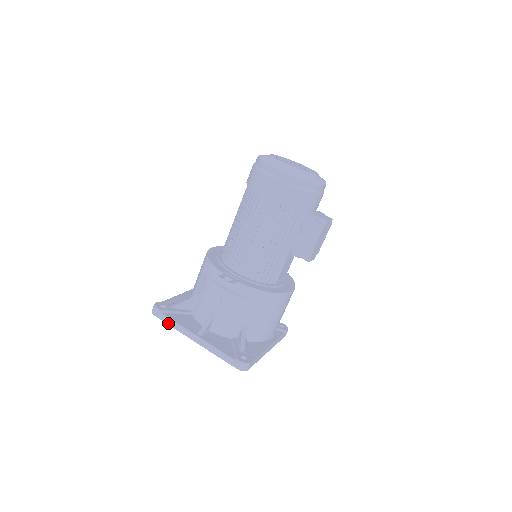
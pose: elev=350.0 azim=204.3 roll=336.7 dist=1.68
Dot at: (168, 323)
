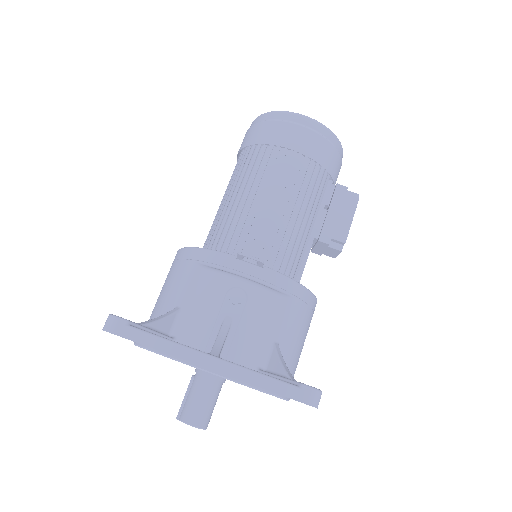
Dot at: (146, 343)
